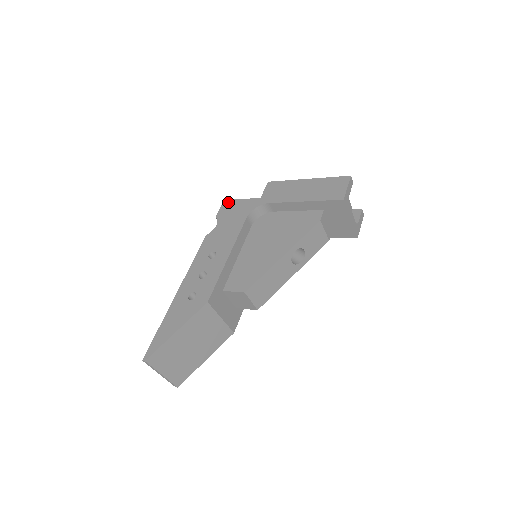
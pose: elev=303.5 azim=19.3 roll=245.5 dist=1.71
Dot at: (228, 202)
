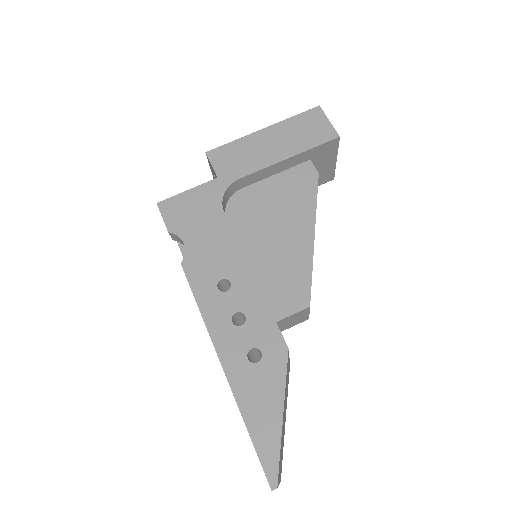
Dot at: (168, 203)
